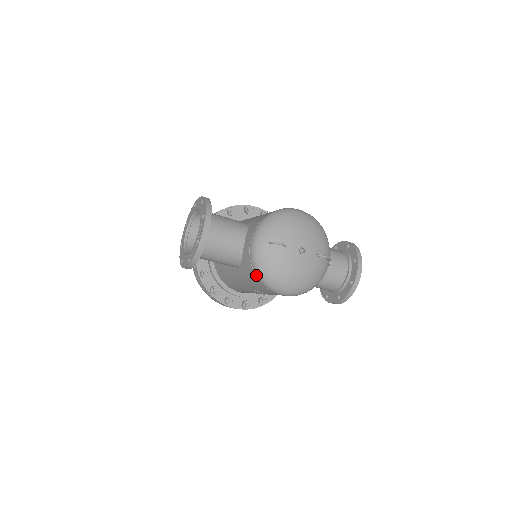
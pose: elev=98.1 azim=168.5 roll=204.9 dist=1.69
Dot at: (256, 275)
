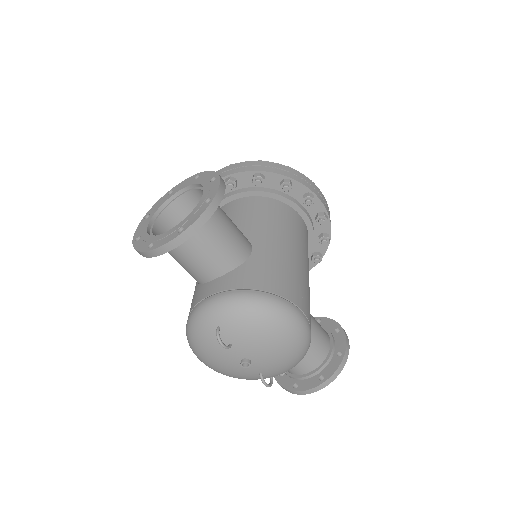
Dot at: (187, 322)
